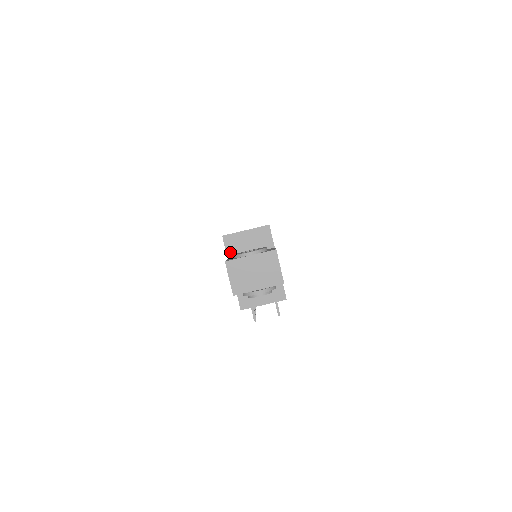
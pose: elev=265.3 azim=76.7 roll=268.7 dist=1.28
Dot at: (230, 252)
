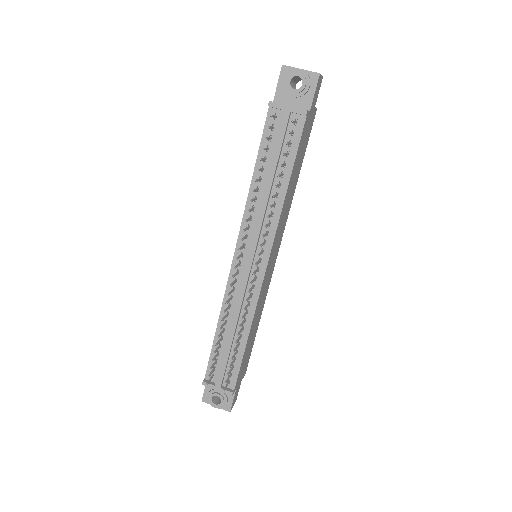
Dot at: occluded
